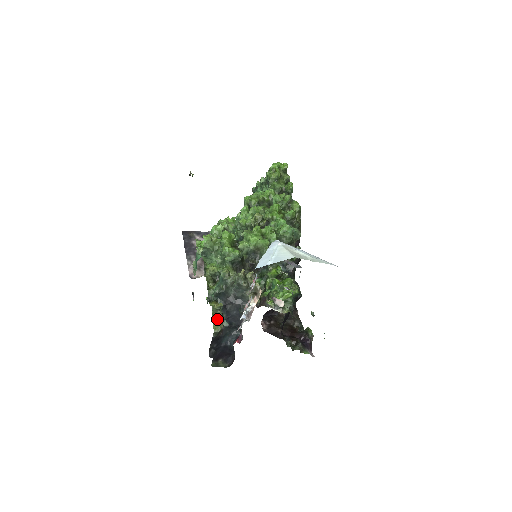
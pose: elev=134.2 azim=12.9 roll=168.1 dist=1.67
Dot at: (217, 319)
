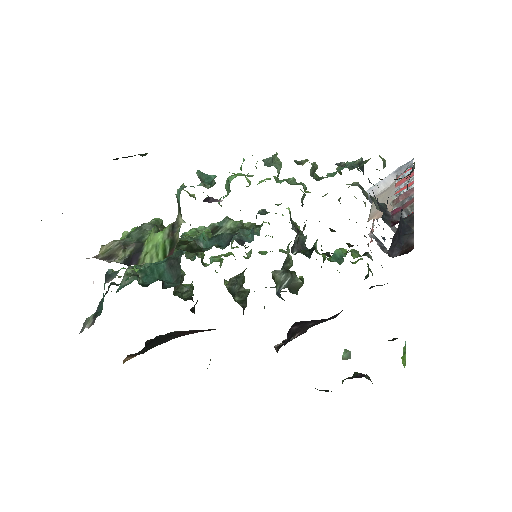
Dot at: occluded
